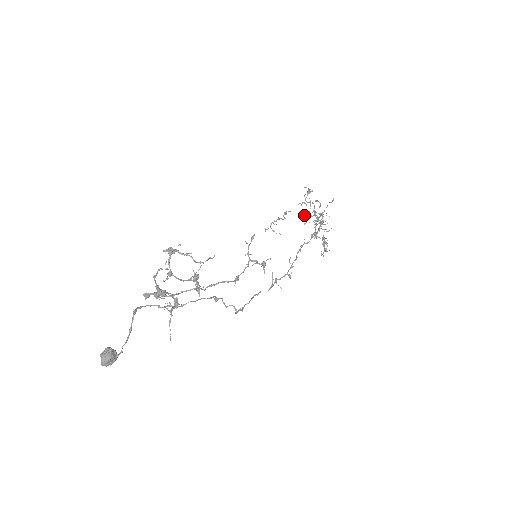
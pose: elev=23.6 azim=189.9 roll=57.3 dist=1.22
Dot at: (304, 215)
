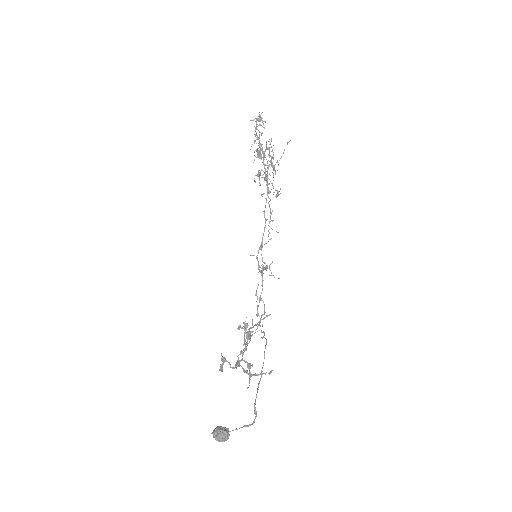
Dot at: (259, 158)
